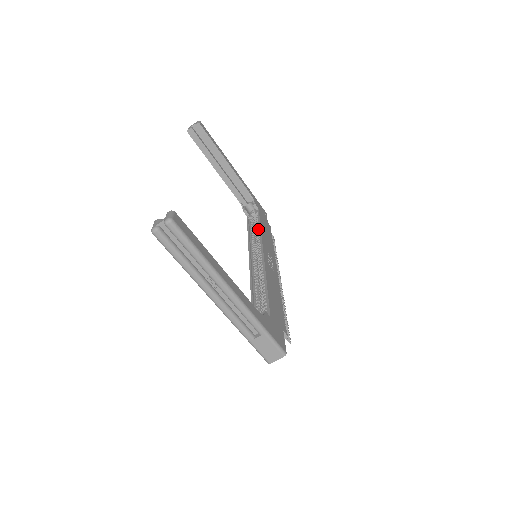
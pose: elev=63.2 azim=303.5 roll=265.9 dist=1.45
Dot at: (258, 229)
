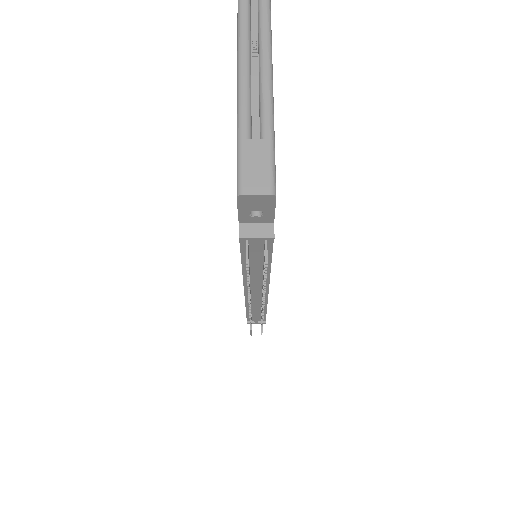
Dot at: occluded
